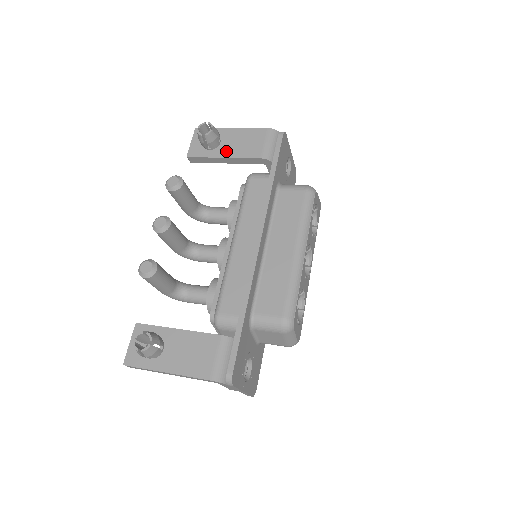
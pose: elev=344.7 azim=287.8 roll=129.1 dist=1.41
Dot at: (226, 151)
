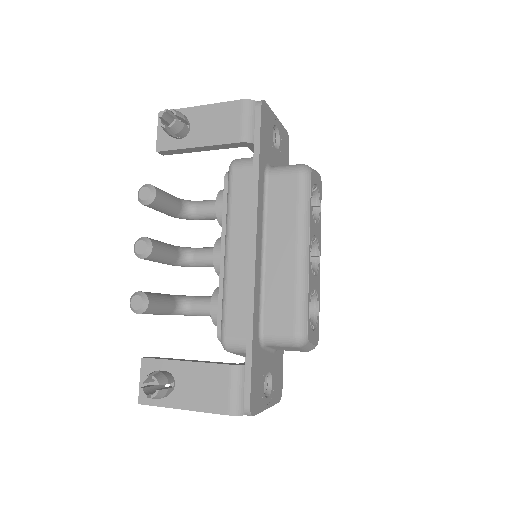
Dot at: (199, 138)
